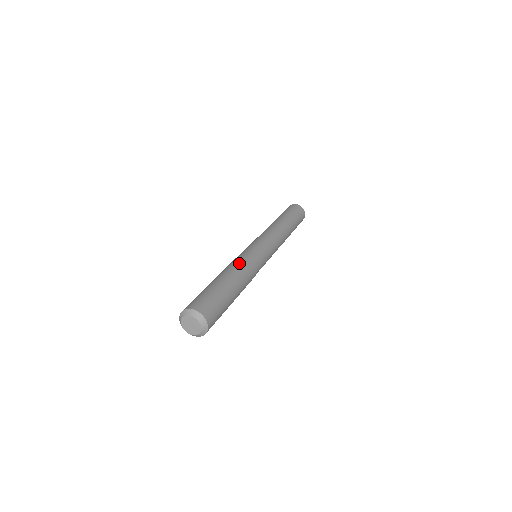
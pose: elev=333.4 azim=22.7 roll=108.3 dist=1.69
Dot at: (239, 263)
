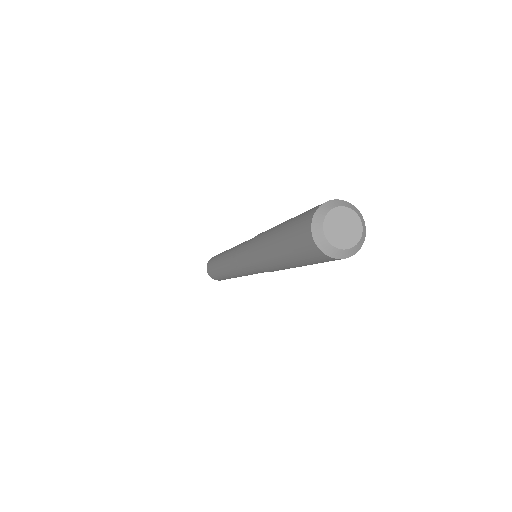
Dot at: occluded
